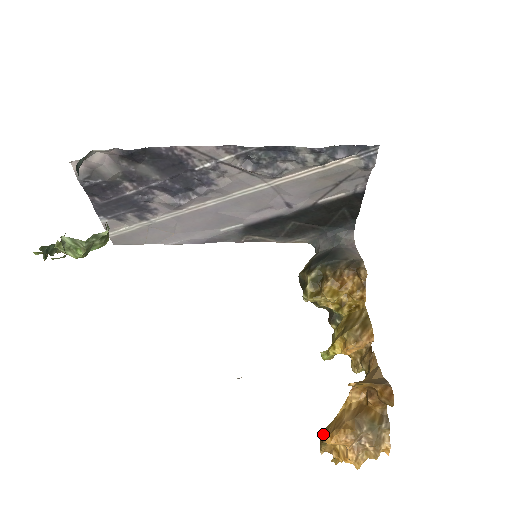
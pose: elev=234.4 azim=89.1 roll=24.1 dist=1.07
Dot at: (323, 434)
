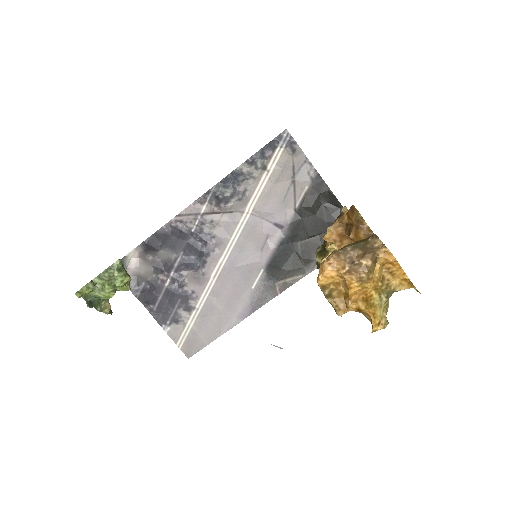
Dot at: occluded
